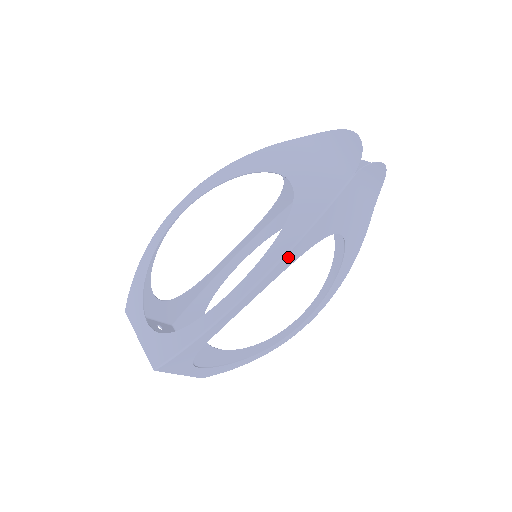
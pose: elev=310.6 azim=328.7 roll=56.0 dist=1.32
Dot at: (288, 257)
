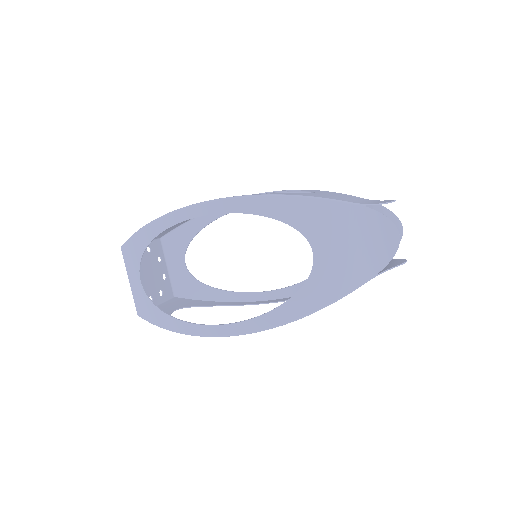
Dot at: (278, 325)
